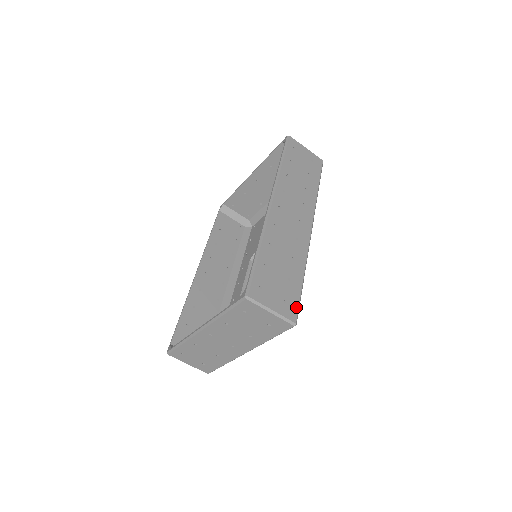
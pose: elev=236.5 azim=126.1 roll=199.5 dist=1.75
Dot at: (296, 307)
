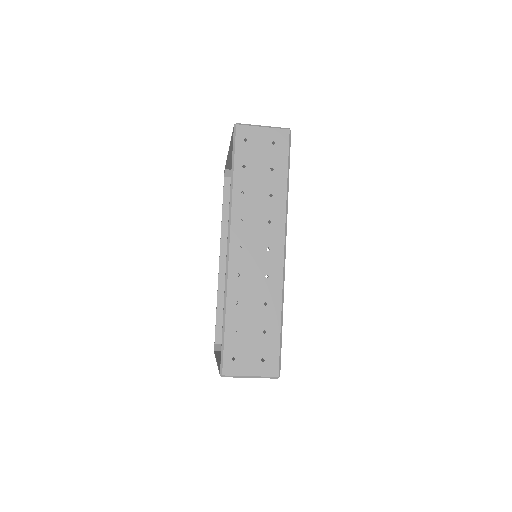
Dot at: (276, 359)
